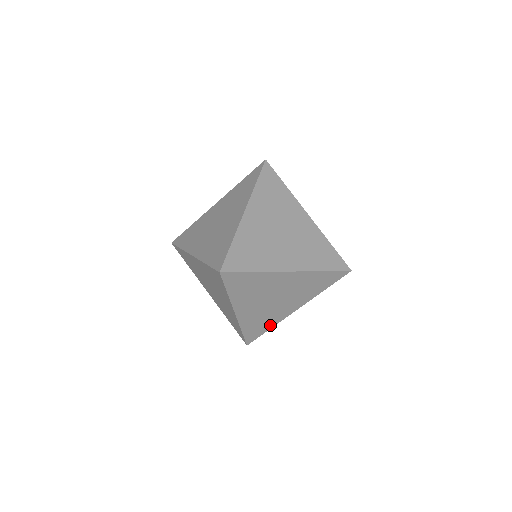
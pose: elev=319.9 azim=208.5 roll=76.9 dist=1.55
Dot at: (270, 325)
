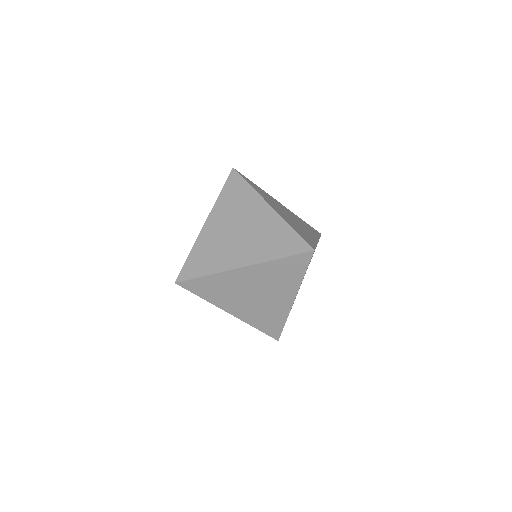
Dot at: occluded
